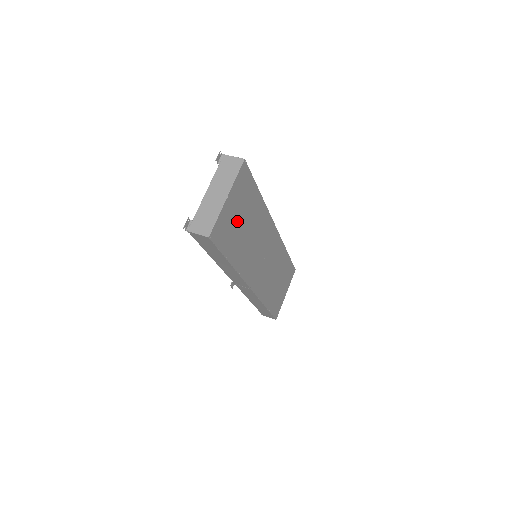
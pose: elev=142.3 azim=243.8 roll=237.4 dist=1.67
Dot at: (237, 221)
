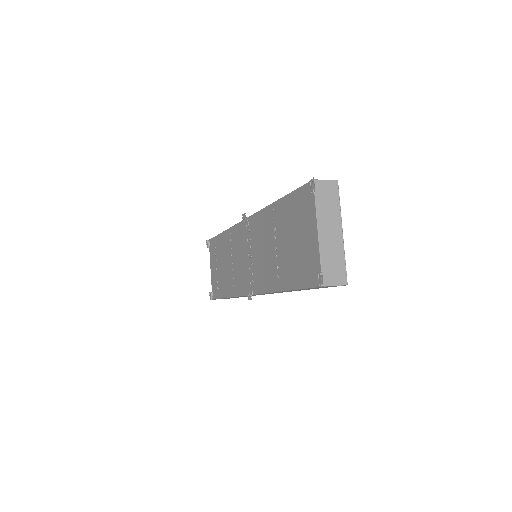
Dot at: occluded
